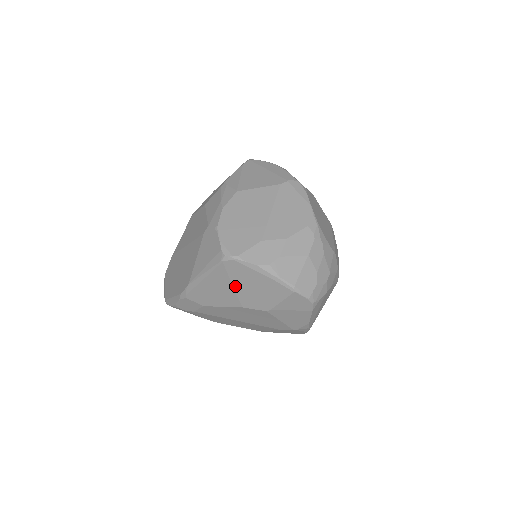
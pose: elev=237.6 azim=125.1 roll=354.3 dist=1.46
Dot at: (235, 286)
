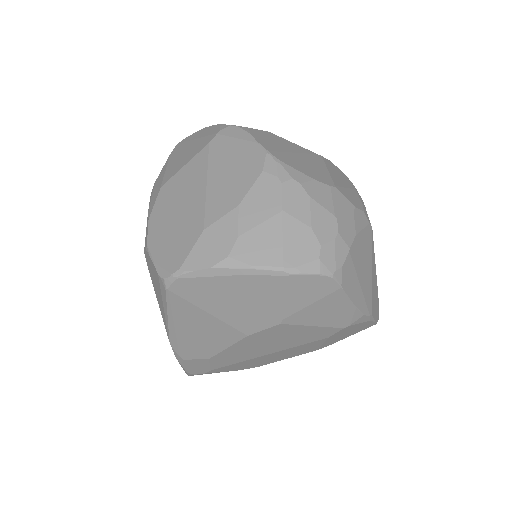
Dot at: (213, 313)
